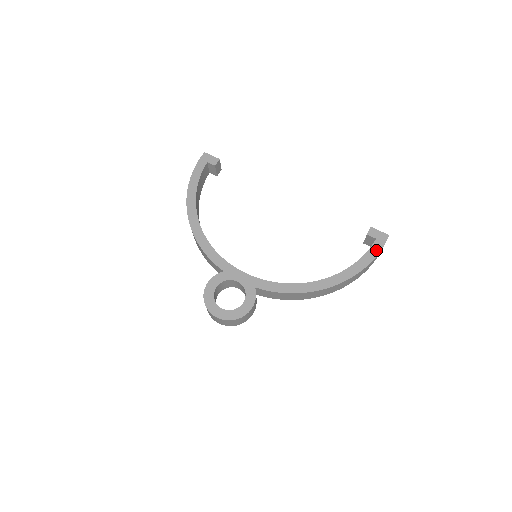
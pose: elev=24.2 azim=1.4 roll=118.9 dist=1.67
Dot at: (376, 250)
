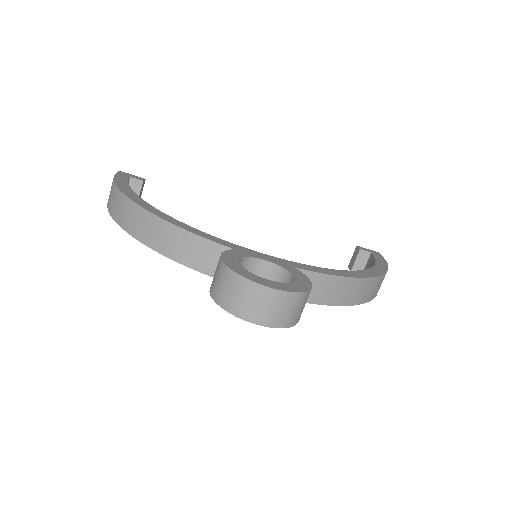
Dot at: (381, 259)
